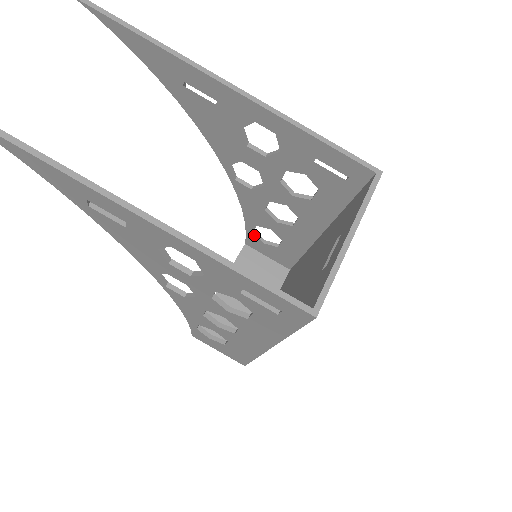
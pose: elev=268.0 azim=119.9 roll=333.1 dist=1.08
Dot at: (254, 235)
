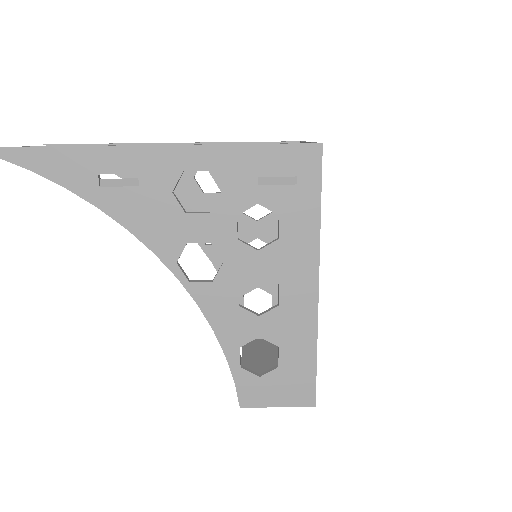
Dot at: occluded
